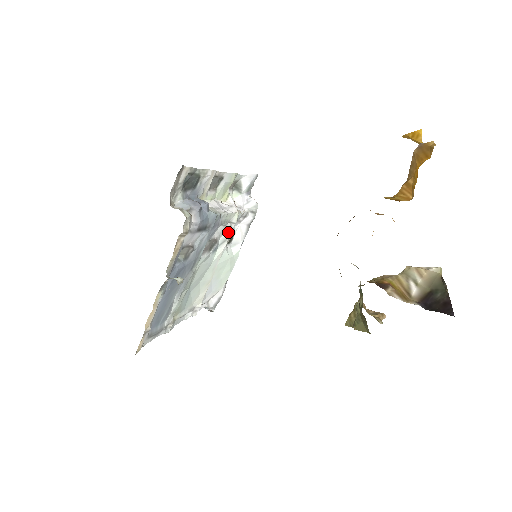
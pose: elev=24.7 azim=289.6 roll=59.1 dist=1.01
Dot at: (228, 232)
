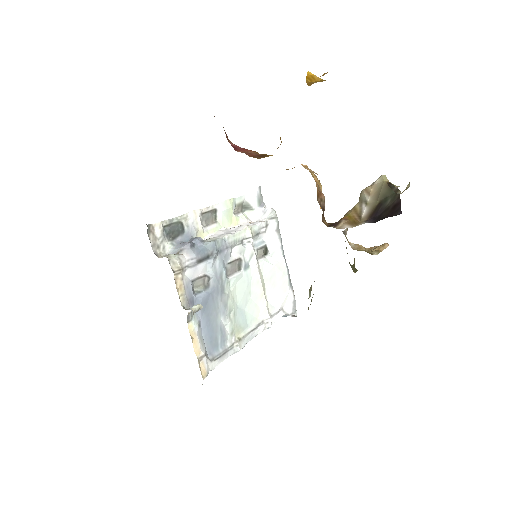
Dot at: (250, 247)
